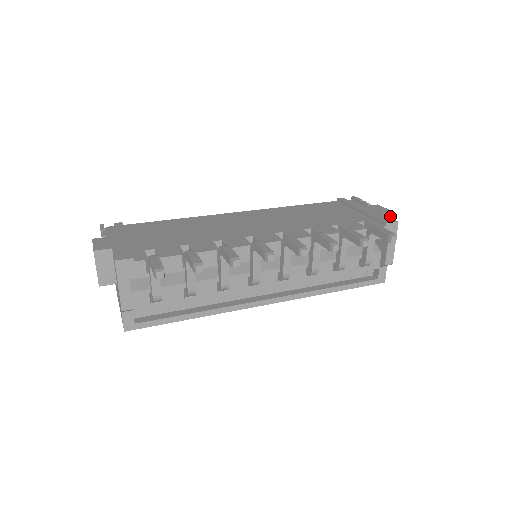
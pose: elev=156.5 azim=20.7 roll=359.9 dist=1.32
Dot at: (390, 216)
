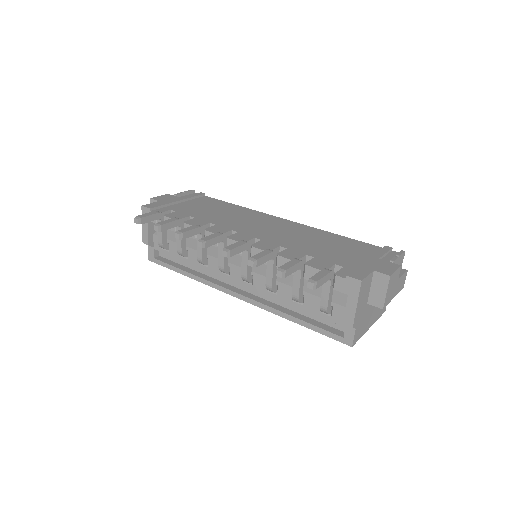
Dot at: (385, 278)
